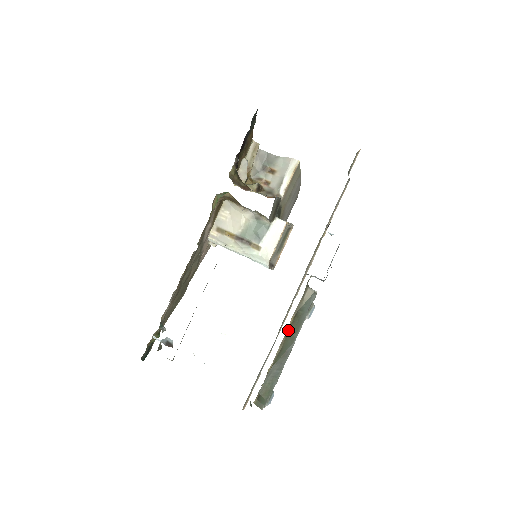
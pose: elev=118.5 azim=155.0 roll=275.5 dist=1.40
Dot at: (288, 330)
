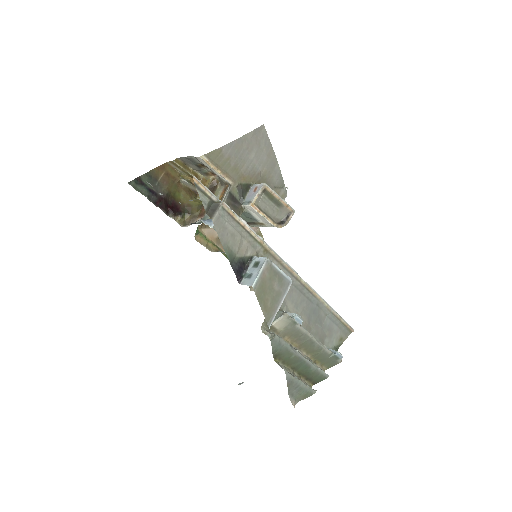
Dot at: (282, 362)
